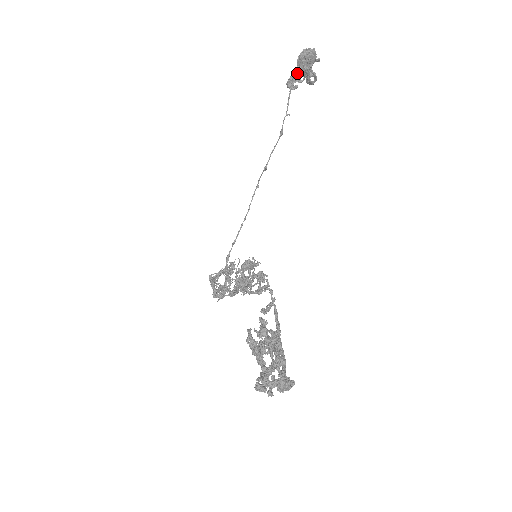
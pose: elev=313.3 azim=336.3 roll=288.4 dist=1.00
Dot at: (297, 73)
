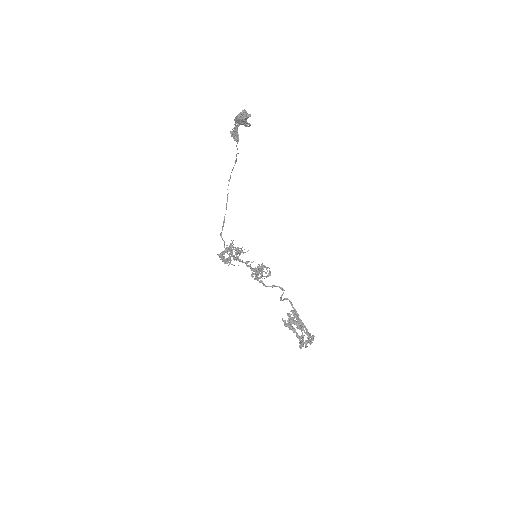
Dot at: (236, 126)
